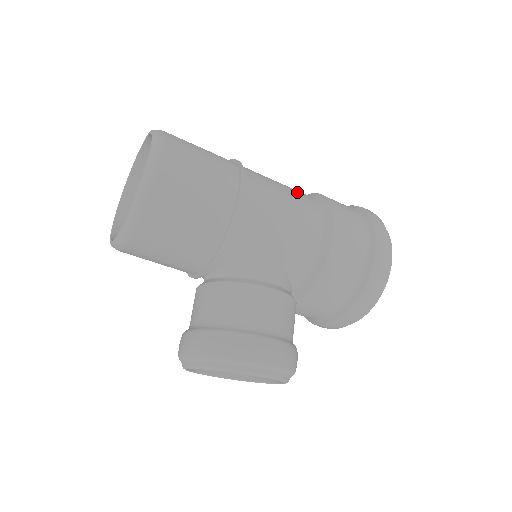
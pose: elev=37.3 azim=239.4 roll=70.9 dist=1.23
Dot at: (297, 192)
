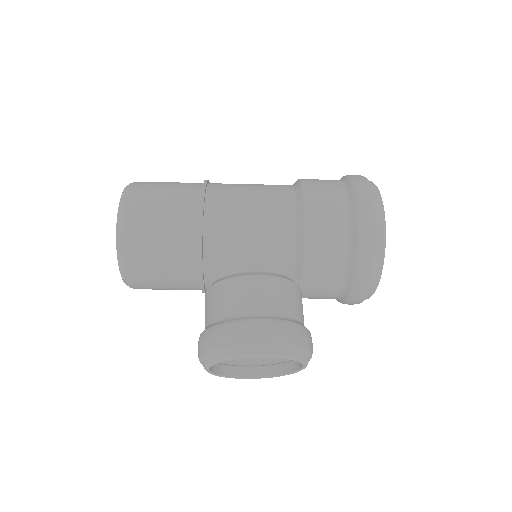
Dot at: (269, 185)
